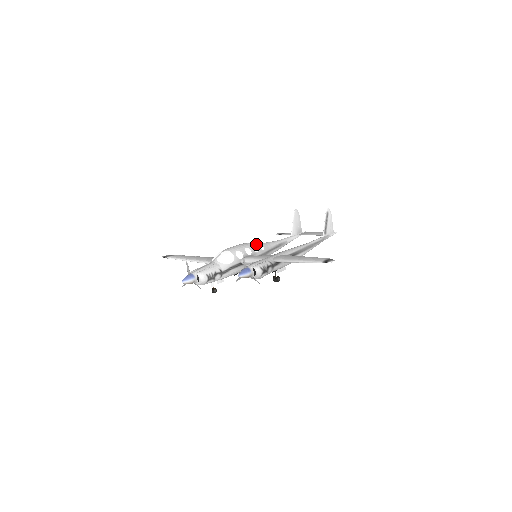
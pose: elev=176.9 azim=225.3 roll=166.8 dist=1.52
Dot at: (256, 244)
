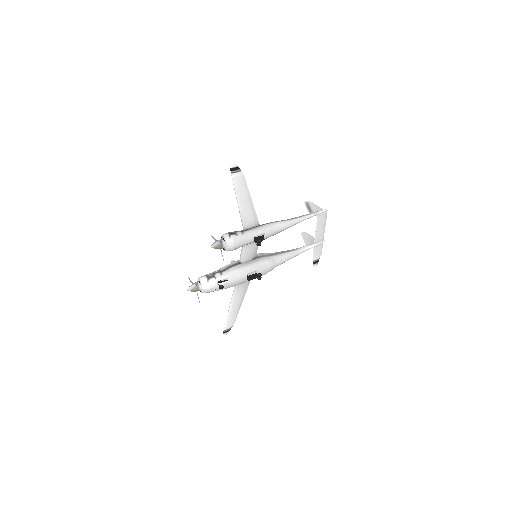
Dot at: occluded
